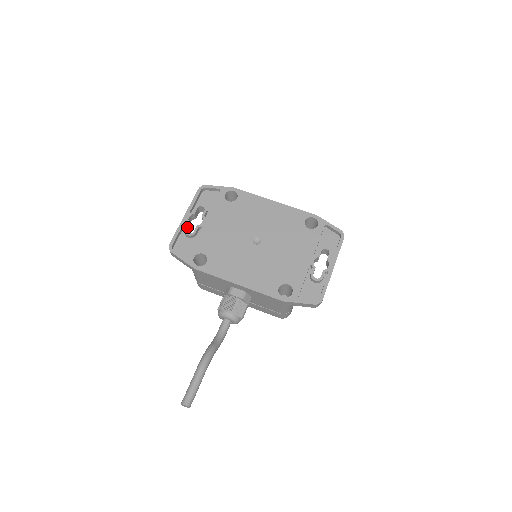
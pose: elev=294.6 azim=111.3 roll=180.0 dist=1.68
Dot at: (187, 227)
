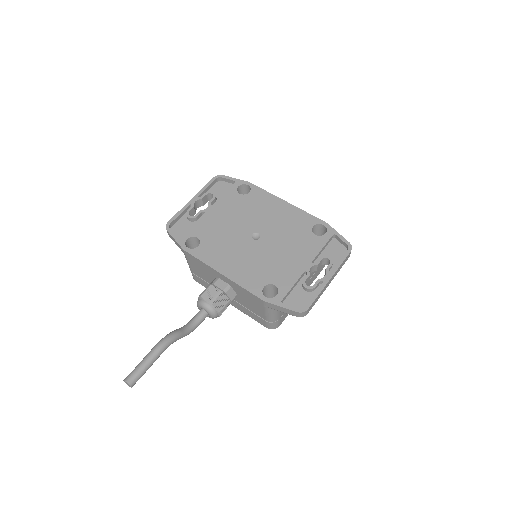
Dot at: (190, 210)
